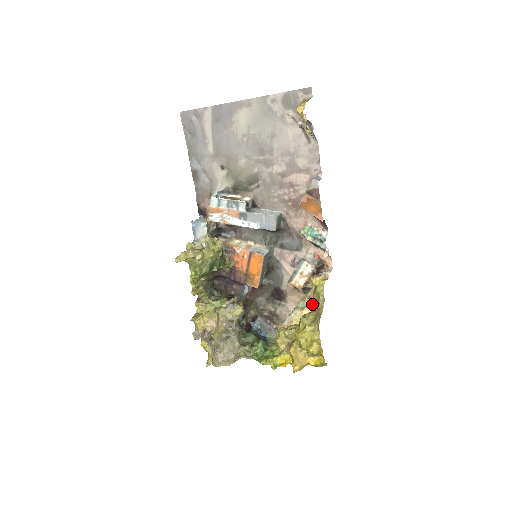
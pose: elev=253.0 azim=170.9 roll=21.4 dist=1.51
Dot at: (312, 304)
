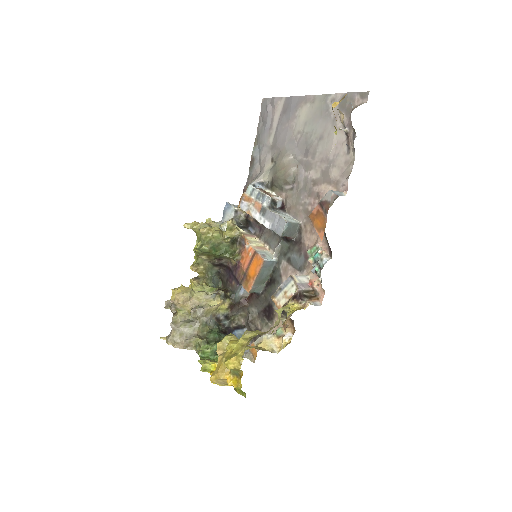
Dot at: occluded
